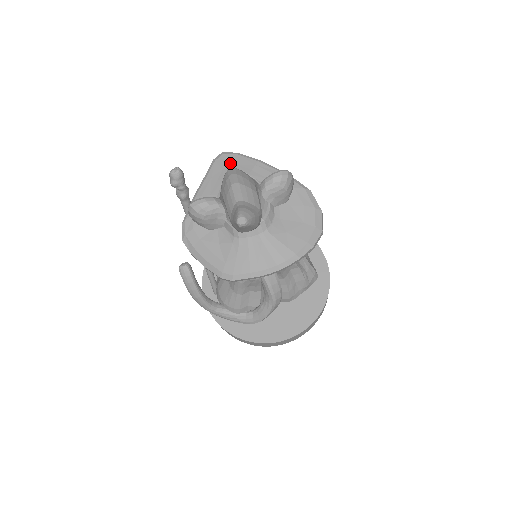
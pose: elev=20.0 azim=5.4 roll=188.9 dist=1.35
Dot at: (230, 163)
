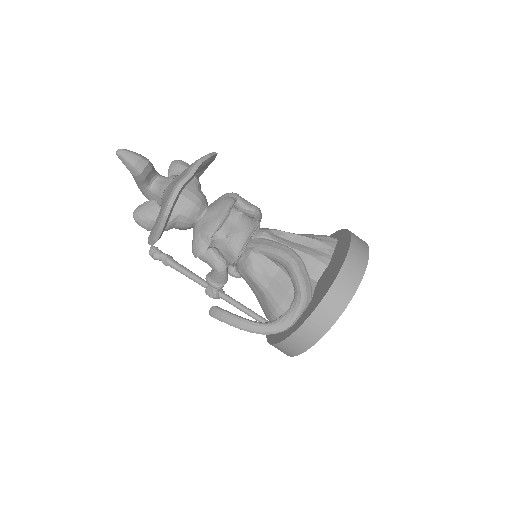
Dot at: occluded
